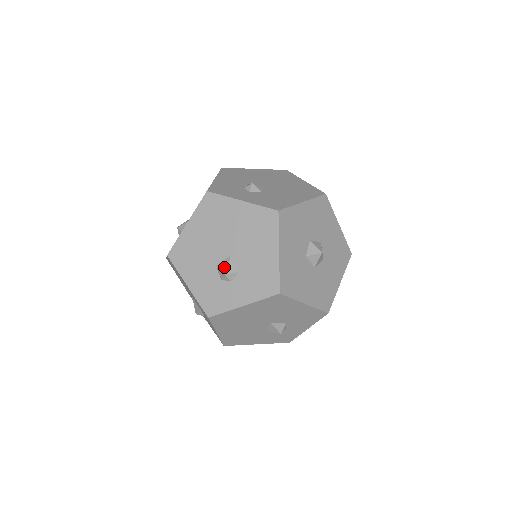
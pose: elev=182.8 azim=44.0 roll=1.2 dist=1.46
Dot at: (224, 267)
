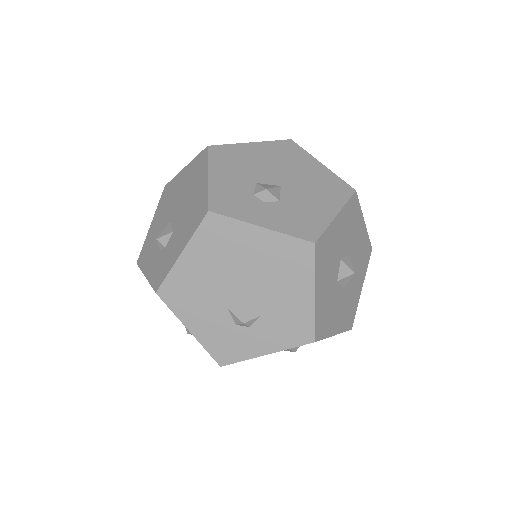
Dot at: (241, 312)
